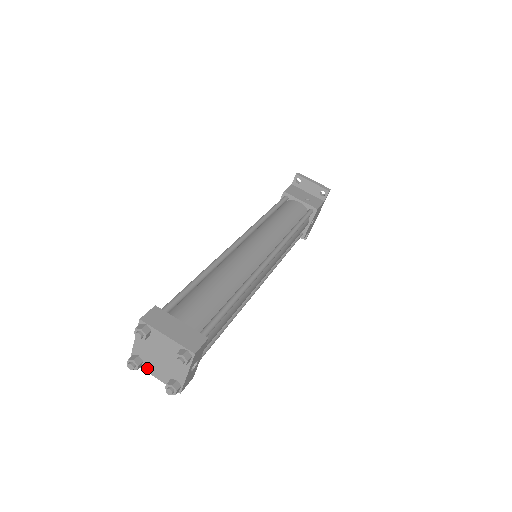
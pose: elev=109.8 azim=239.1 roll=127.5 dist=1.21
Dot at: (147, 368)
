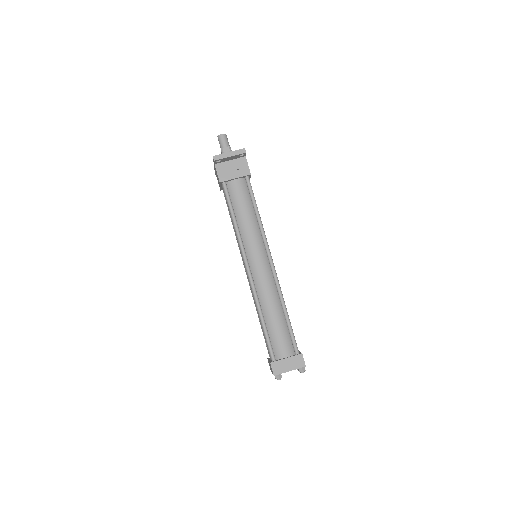
Dot at: occluded
